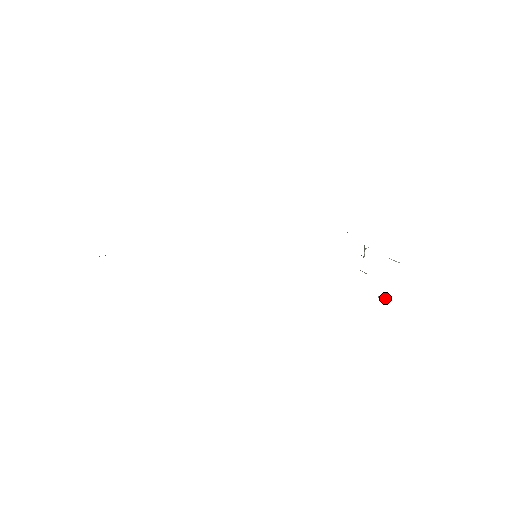
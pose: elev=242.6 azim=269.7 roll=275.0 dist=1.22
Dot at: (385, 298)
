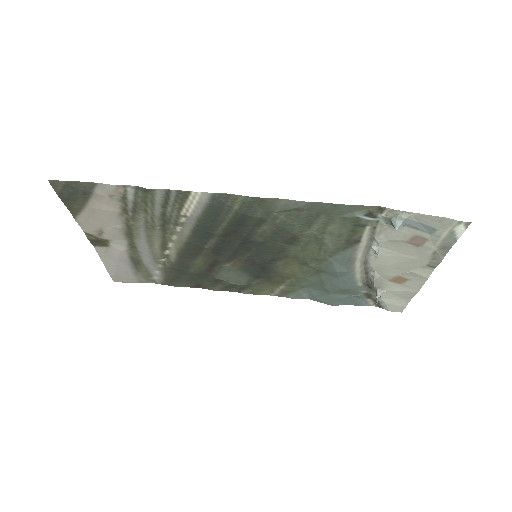
Dot at: (399, 219)
